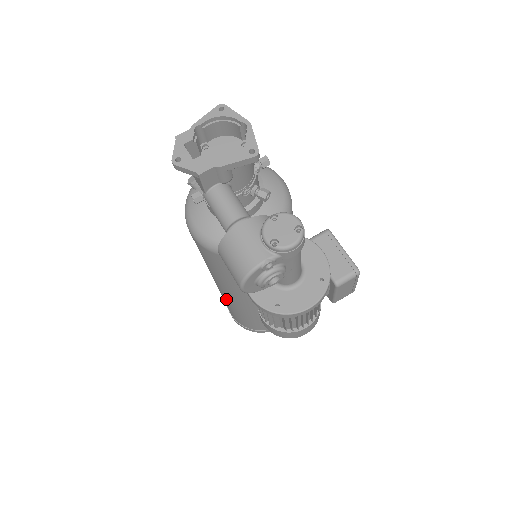
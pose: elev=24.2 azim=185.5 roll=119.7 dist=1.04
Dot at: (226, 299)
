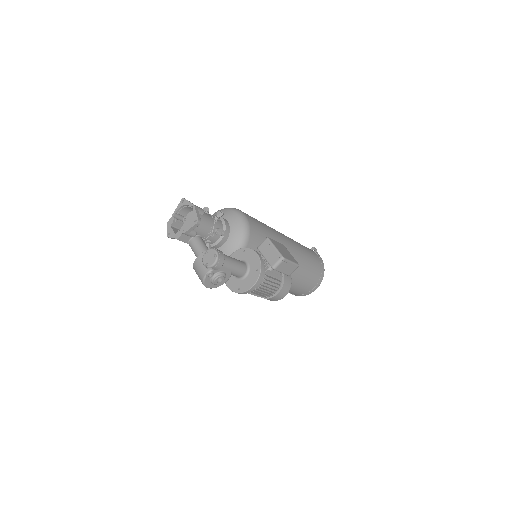
Dot at: occluded
